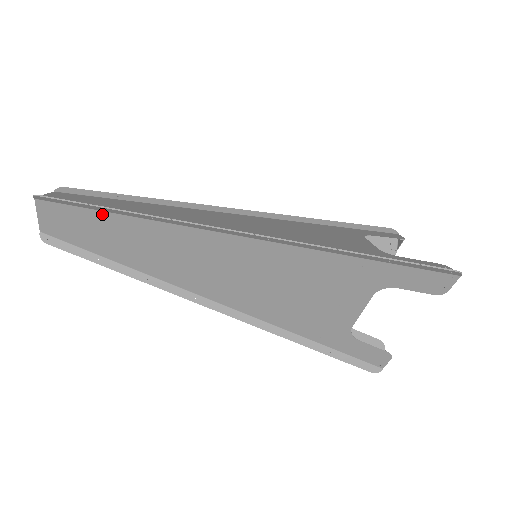
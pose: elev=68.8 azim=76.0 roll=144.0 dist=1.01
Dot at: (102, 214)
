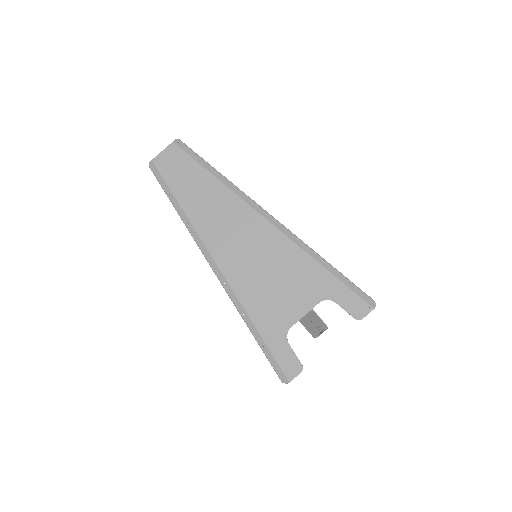
Dot at: (203, 170)
